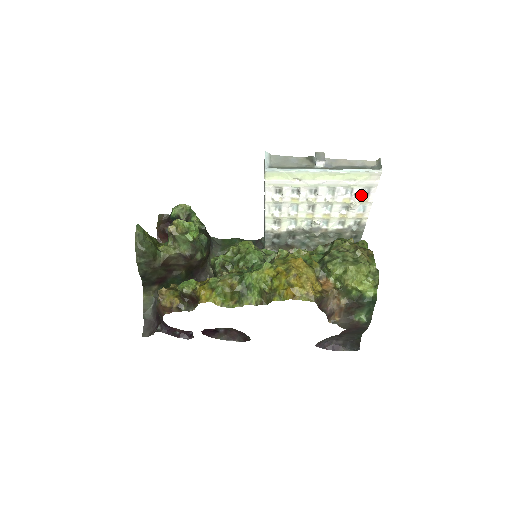
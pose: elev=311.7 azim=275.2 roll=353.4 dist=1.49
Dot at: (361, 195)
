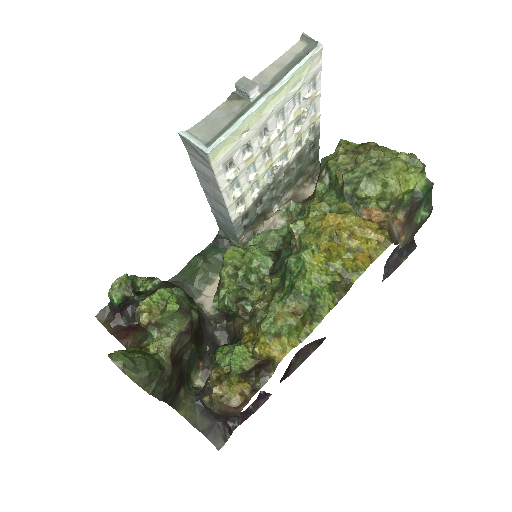
Dot at: (308, 94)
